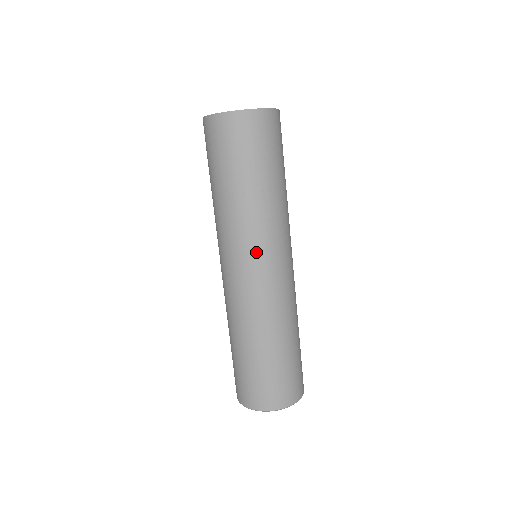
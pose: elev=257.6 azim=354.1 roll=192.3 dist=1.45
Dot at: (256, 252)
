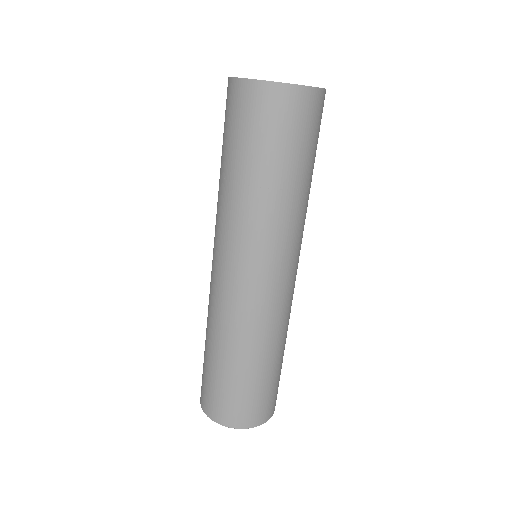
Dot at: (224, 250)
